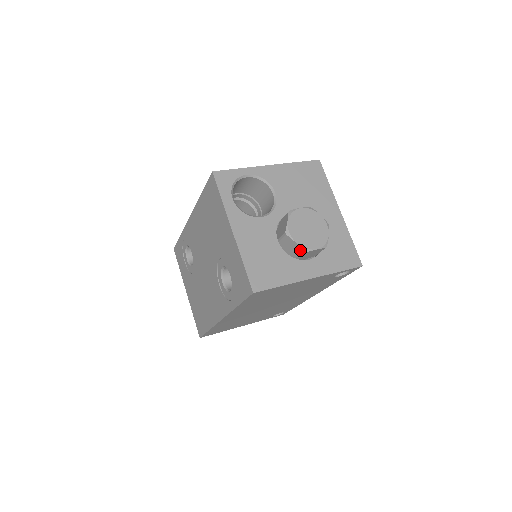
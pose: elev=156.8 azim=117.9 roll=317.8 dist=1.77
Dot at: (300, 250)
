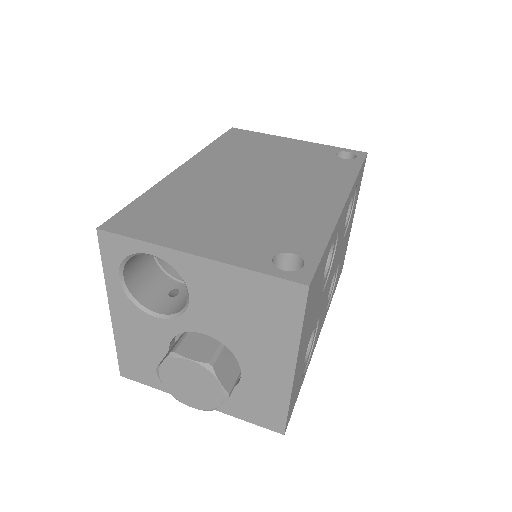
Dot at: occluded
